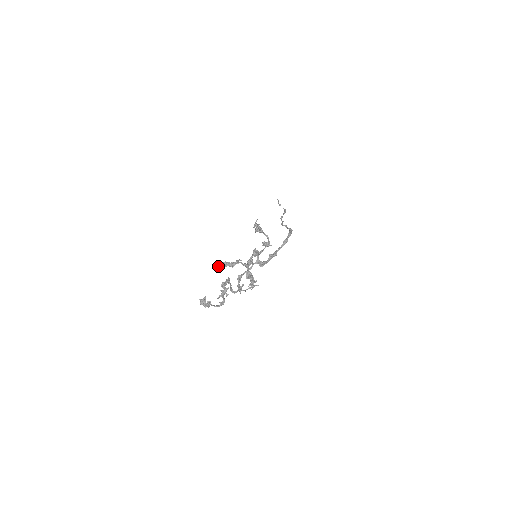
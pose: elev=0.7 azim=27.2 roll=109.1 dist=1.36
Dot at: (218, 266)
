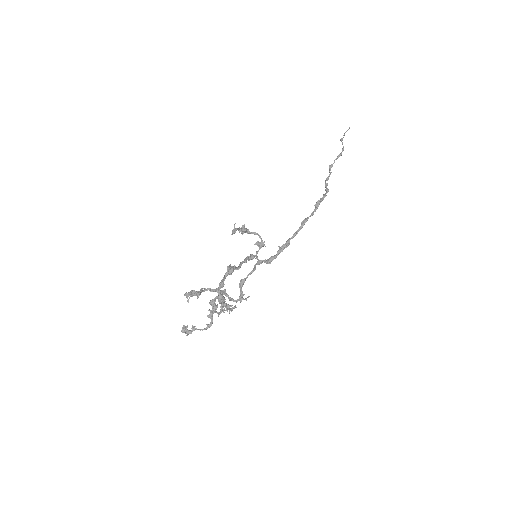
Dot at: (186, 295)
